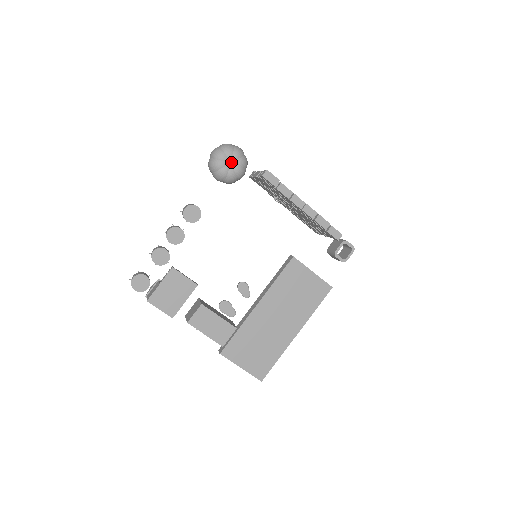
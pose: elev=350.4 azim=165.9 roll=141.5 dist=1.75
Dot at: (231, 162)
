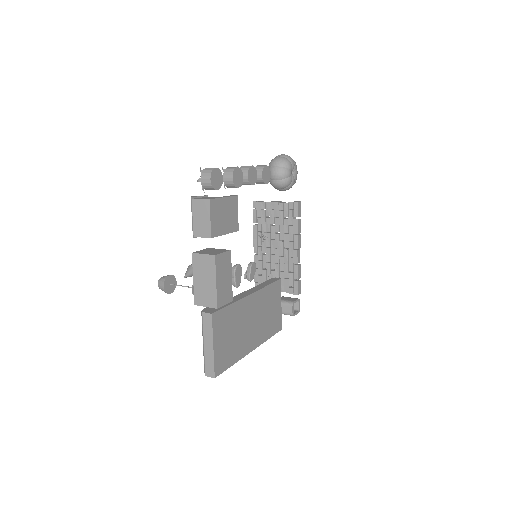
Dot at: (293, 173)
